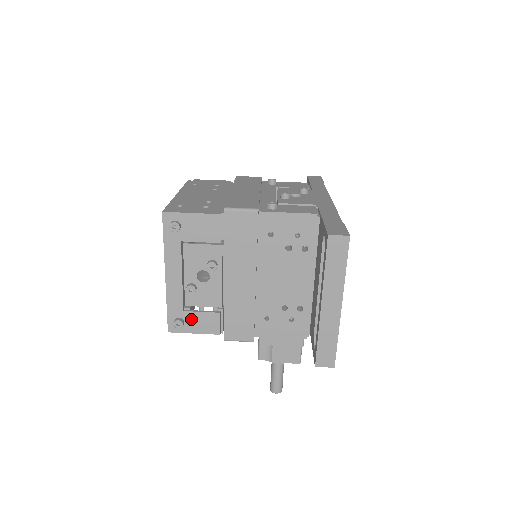
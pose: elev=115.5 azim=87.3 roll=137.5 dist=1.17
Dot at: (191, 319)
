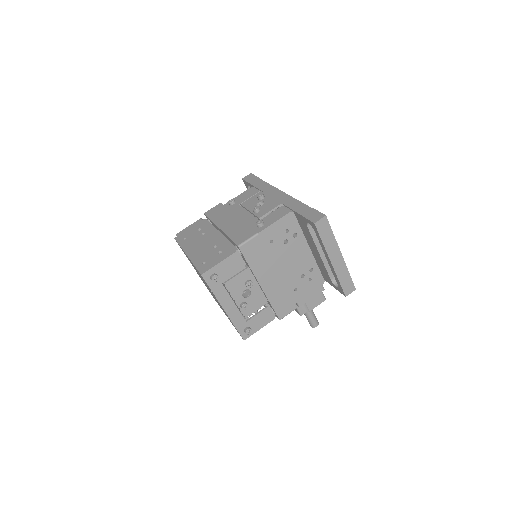
Dot at: (253, 323)
